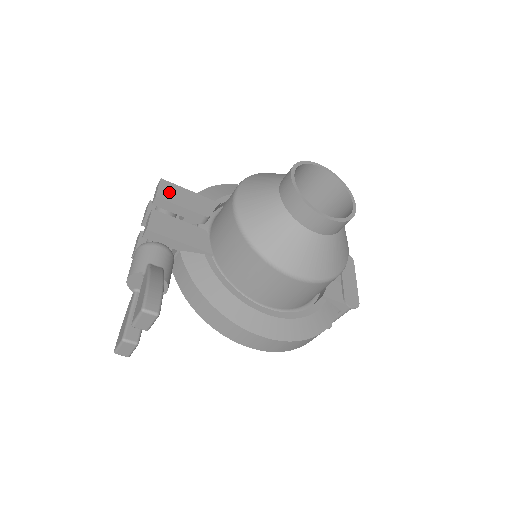
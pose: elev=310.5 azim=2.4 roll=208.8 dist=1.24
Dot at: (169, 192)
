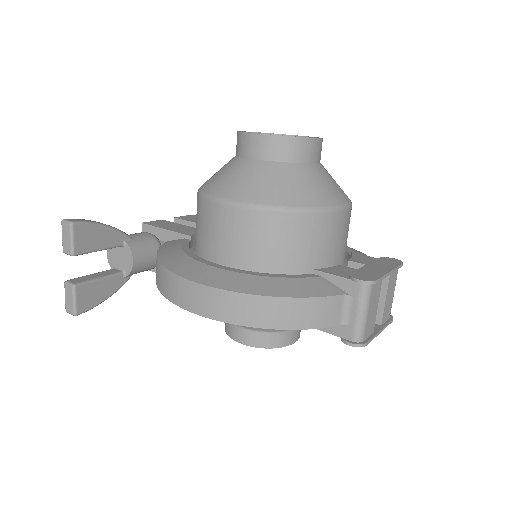
Dot at: (190, 218)
